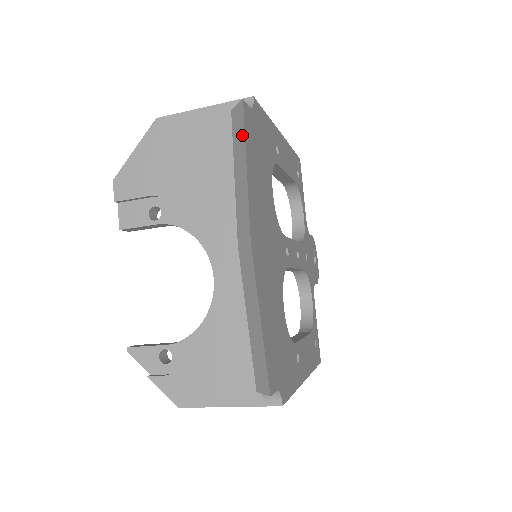
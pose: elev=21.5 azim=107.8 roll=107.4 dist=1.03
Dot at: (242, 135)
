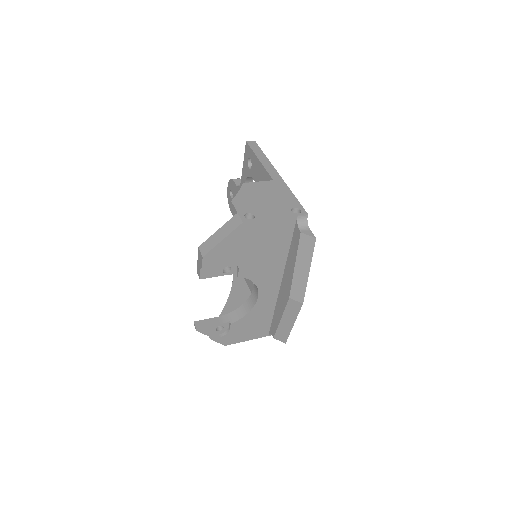
Dot at: (310, 255)
